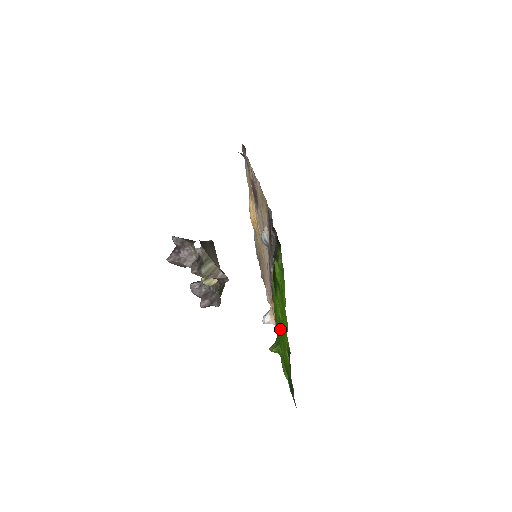
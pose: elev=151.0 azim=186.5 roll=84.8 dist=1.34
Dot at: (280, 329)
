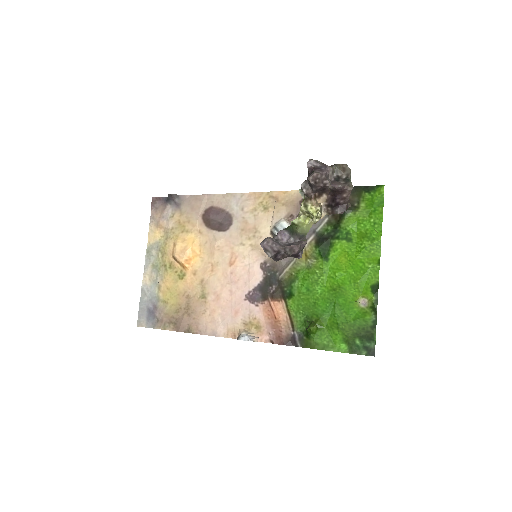
Dot at: (330, 294)
